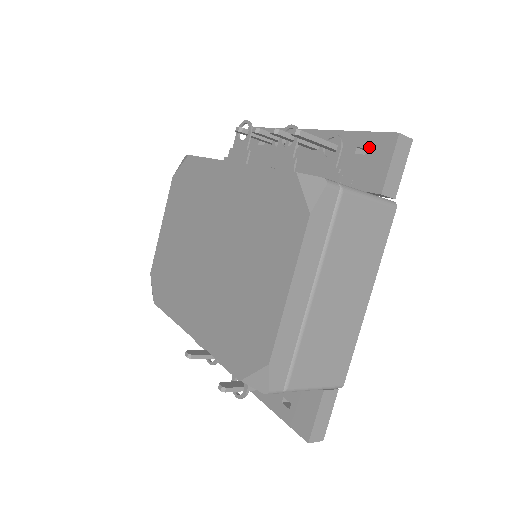
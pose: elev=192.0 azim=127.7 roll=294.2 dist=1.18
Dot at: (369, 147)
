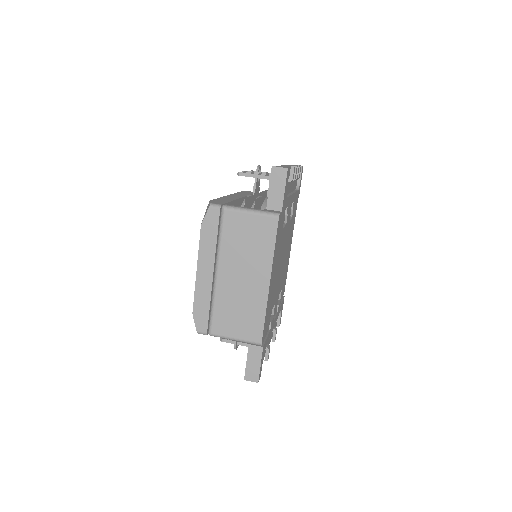
Dot at: occluded
